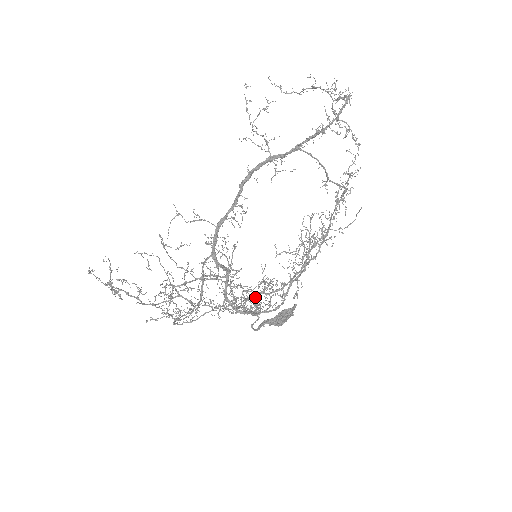
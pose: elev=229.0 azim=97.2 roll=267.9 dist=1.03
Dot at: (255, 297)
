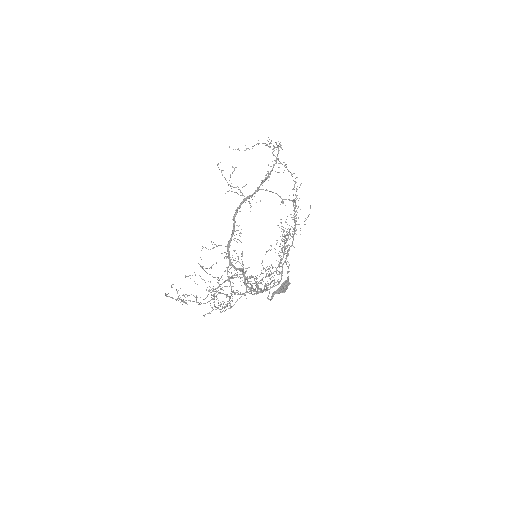
Dot at: (262, 280)
